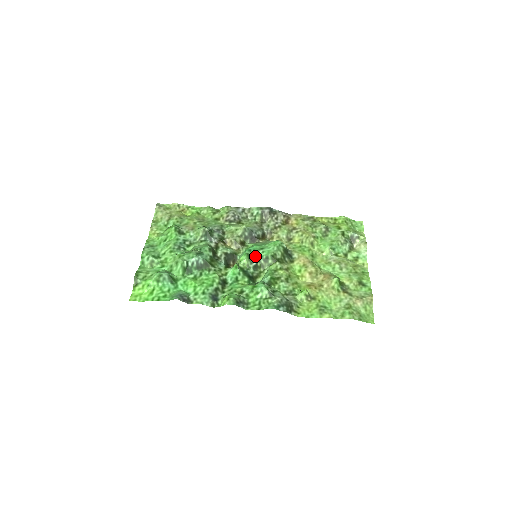
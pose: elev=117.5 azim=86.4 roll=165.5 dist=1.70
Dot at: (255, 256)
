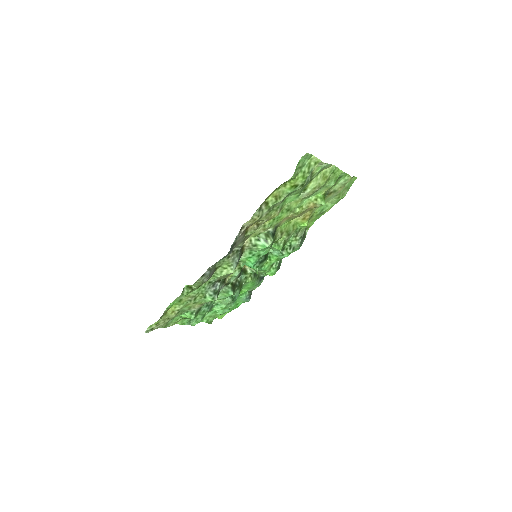
Dot at: (260, 261)
